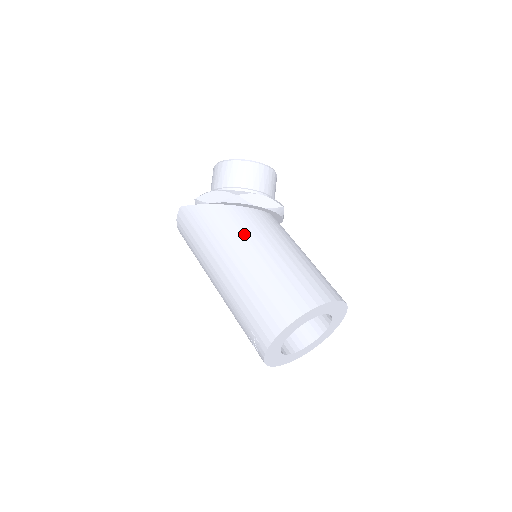
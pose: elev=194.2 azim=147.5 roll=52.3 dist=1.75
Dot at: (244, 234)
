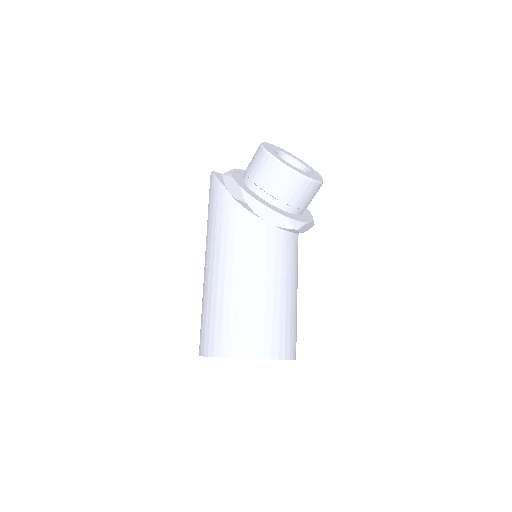
Dot at: (235, 245)
